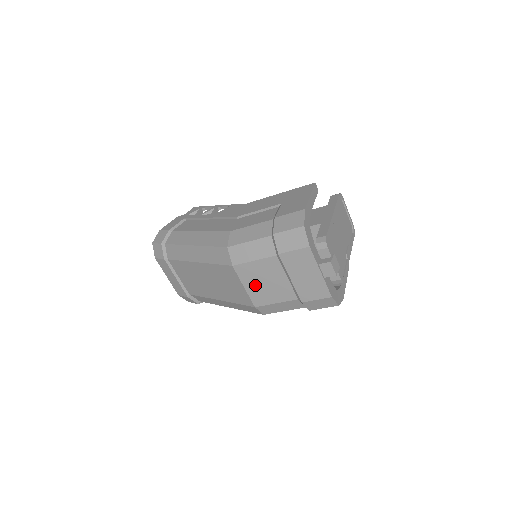
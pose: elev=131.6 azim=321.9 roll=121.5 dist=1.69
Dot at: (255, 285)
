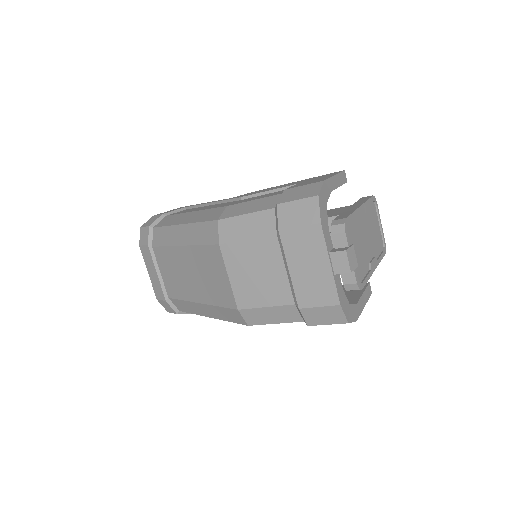
Dot at: (243, 276)
